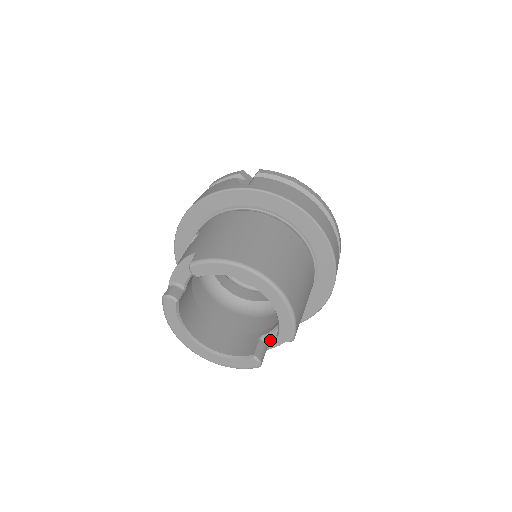
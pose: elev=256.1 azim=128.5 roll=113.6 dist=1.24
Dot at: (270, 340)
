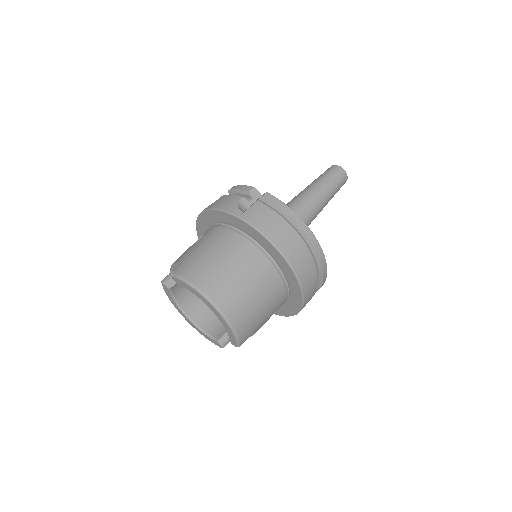
Dot at: occluded
